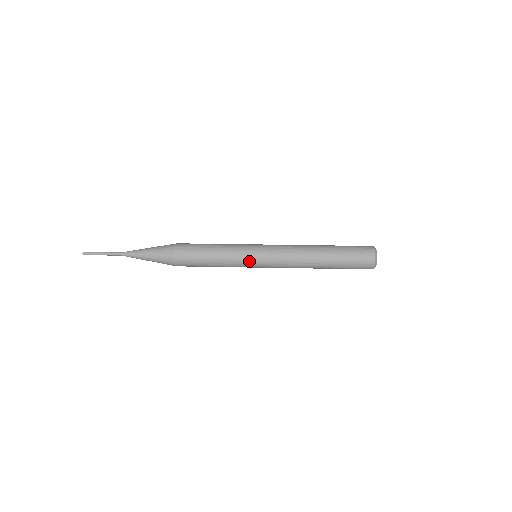
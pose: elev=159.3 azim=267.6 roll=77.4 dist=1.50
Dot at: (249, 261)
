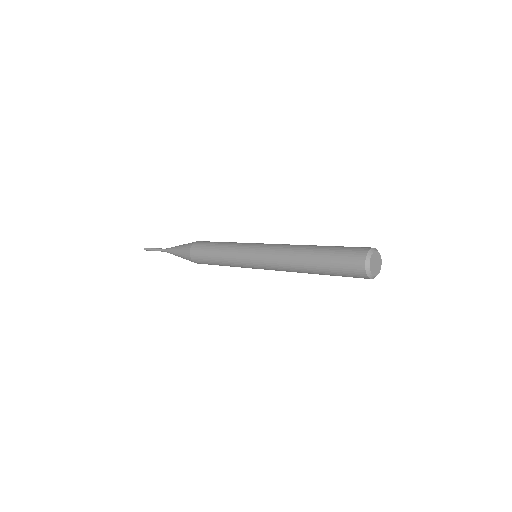
Dot at: (244, 249)
